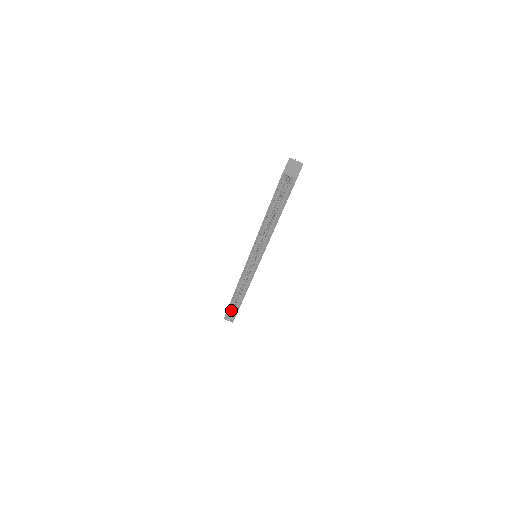
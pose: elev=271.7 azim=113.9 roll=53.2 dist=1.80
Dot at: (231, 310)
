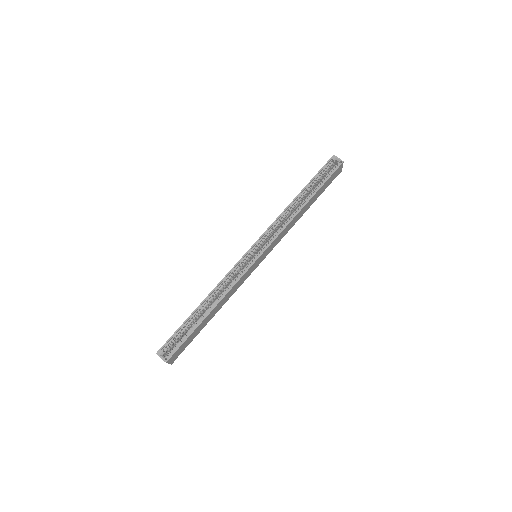
Dot at: (177, 337)
